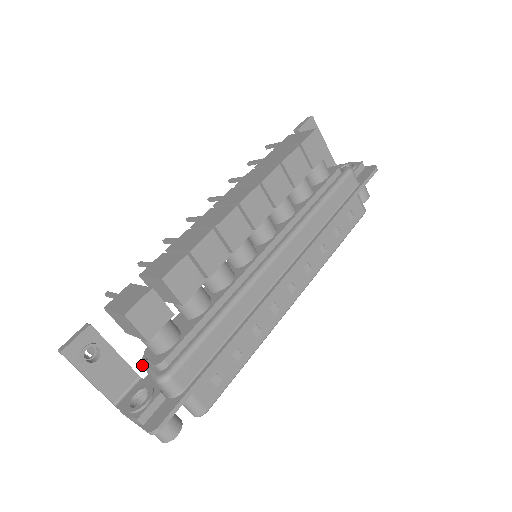
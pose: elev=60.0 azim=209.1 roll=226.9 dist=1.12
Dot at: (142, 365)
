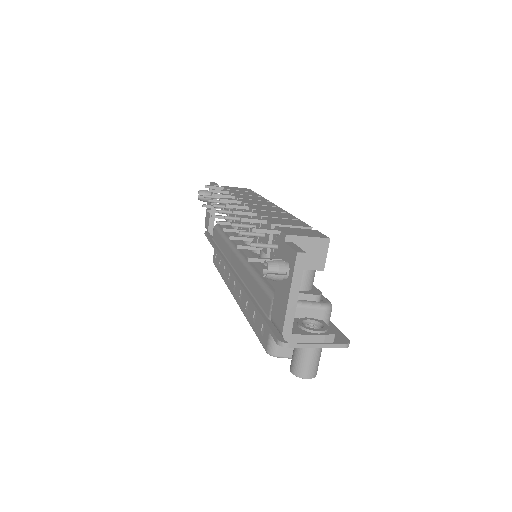
Dot at: occluded
